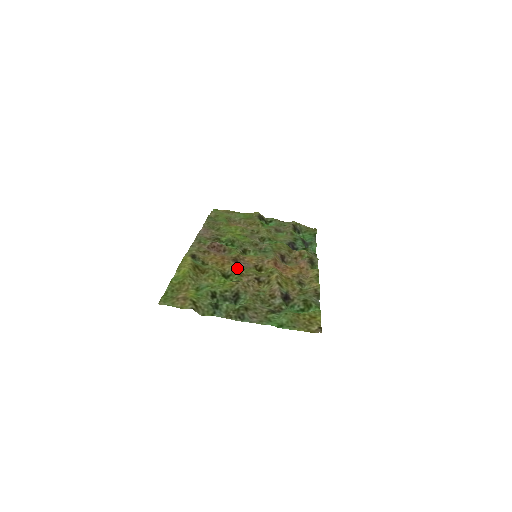
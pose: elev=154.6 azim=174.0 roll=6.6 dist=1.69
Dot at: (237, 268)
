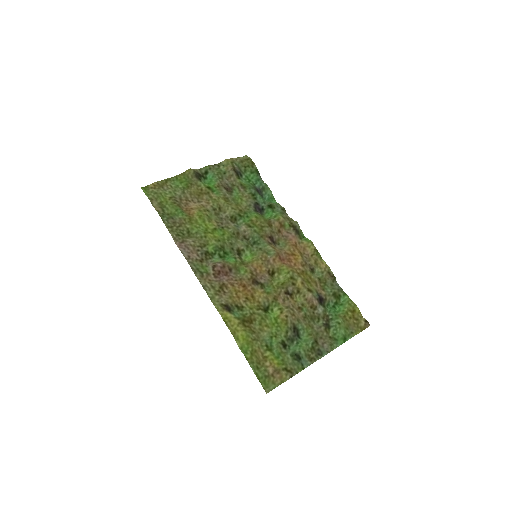
Dot at: (265, 292)
